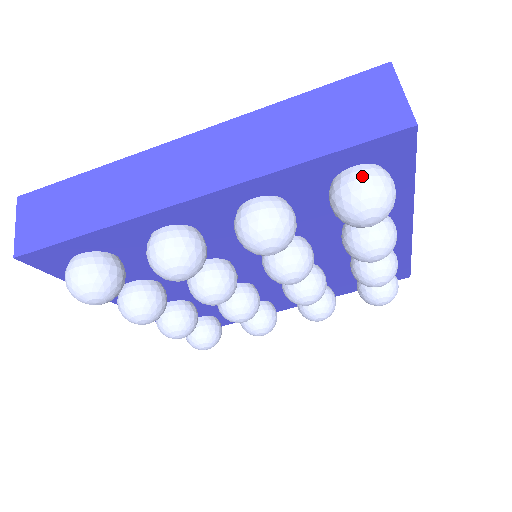
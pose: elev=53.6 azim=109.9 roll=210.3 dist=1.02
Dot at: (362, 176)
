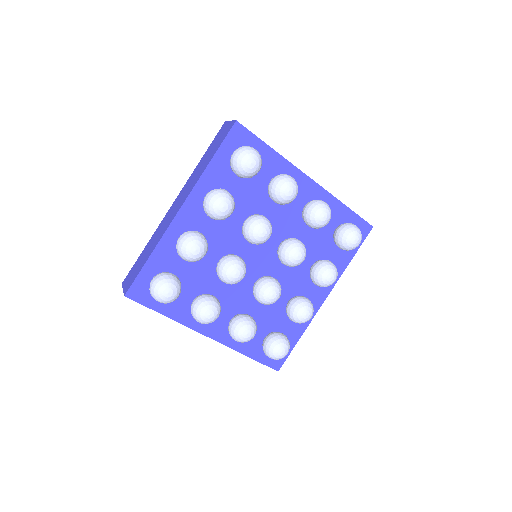
Dot at: (234, 152)
